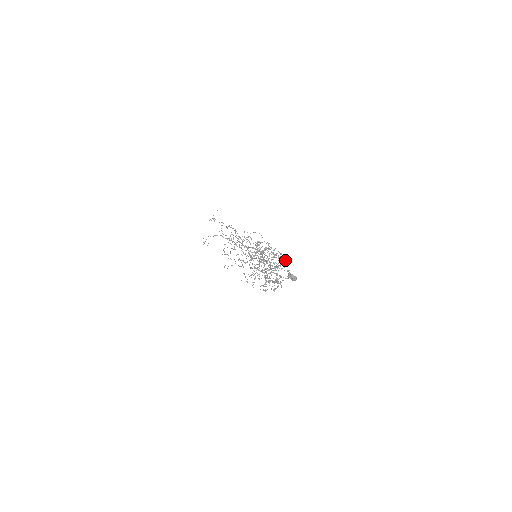
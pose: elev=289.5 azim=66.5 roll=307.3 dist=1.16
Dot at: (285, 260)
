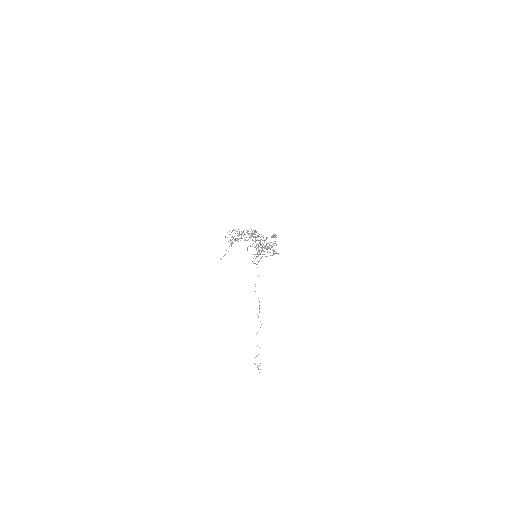
Dot at: occluded
